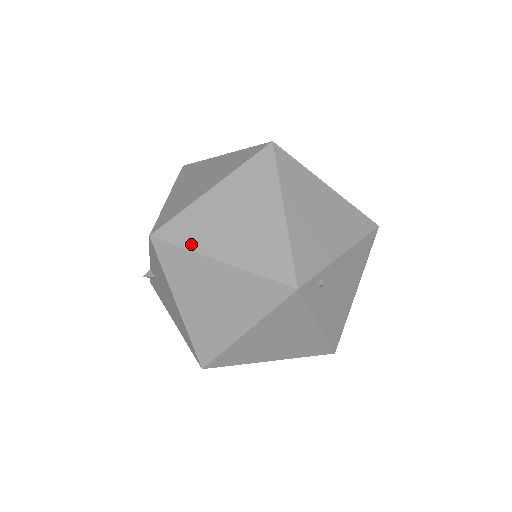
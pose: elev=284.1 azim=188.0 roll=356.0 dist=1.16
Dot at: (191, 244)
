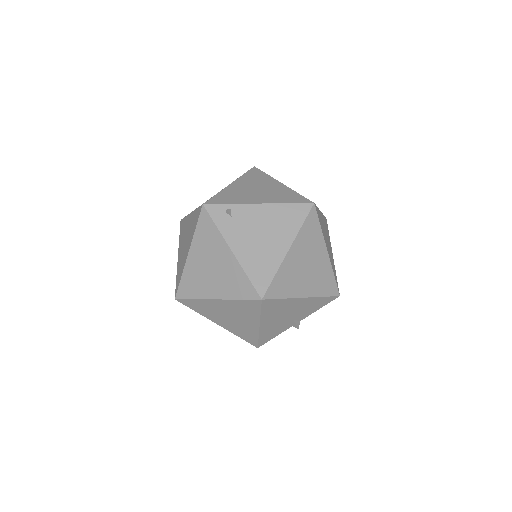
Dot at: occluded
